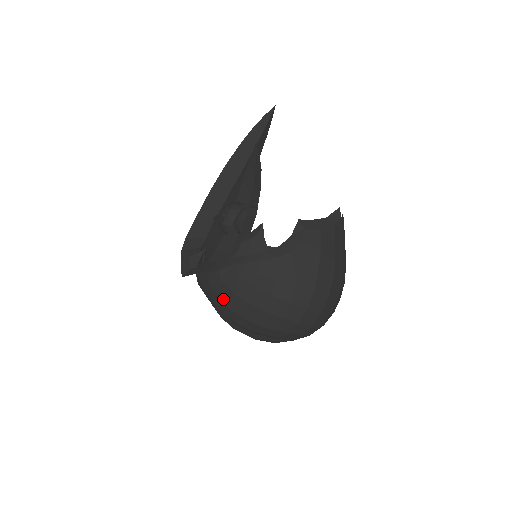
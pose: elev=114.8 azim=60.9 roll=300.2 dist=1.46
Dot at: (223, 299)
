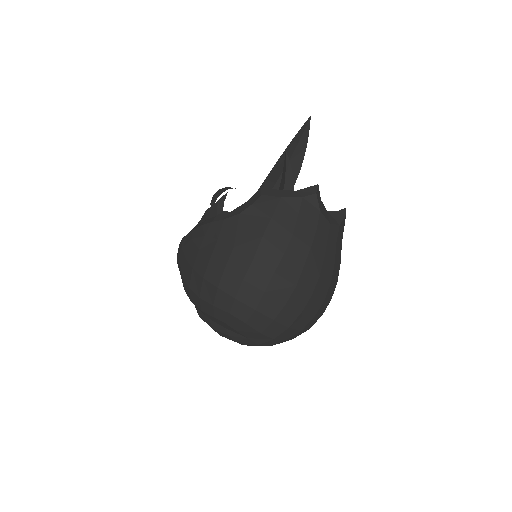
Dot at: (182, 269)
